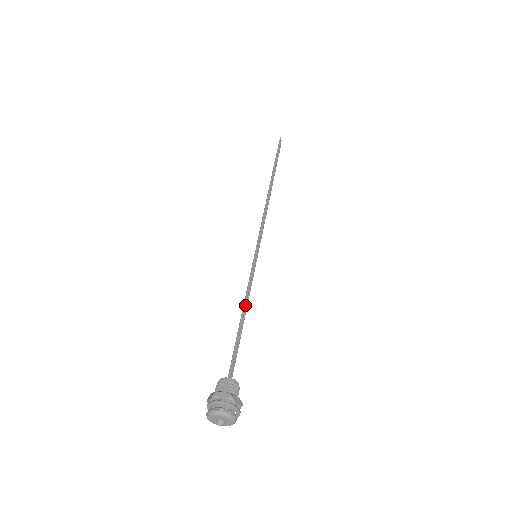
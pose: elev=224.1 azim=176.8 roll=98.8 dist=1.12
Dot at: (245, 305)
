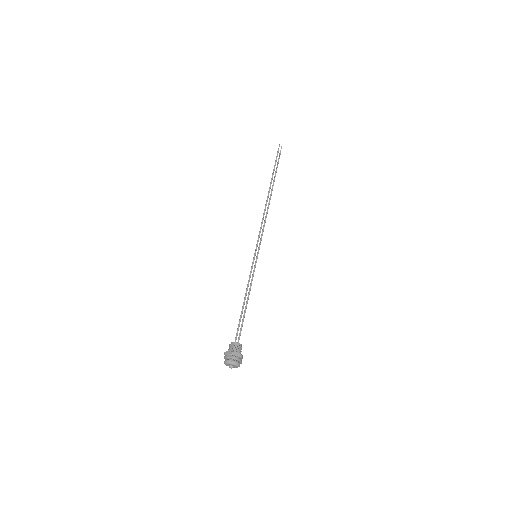
Dot at: (246, 294)
